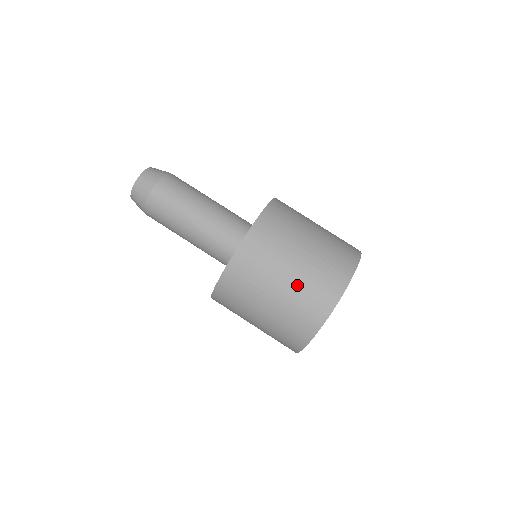
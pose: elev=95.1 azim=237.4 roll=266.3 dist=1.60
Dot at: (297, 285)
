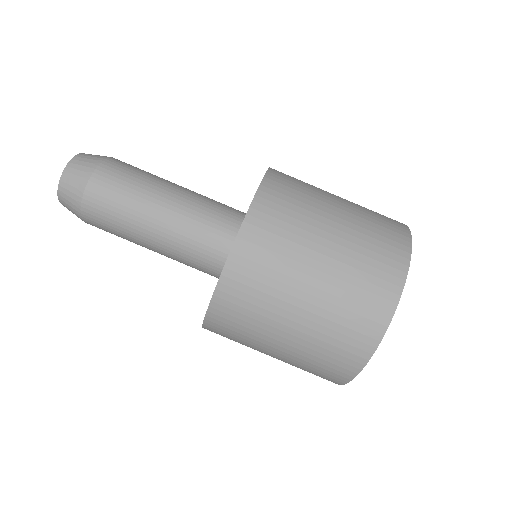
Dot at: (314, 327)
